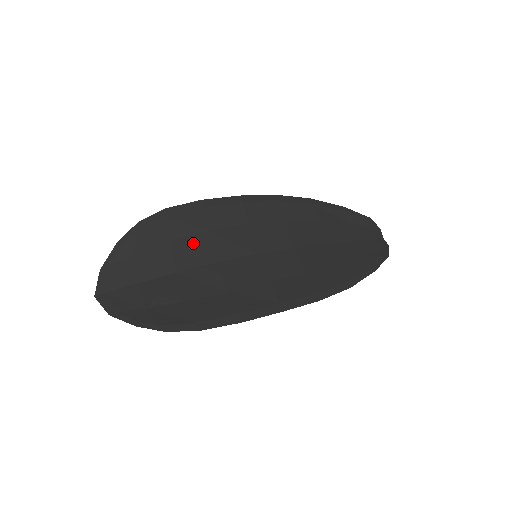
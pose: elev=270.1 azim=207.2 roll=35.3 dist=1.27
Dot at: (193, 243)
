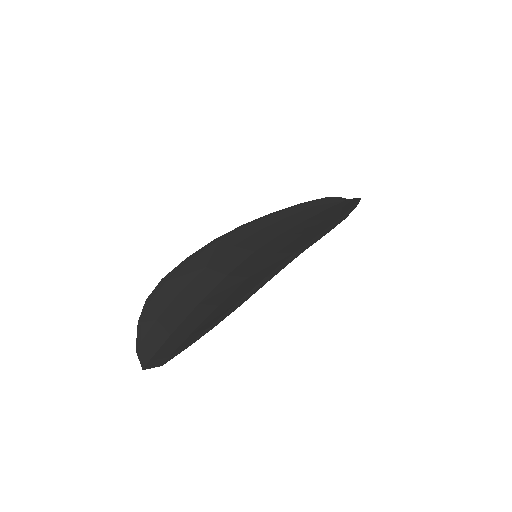
Dot at: (199, 281)
